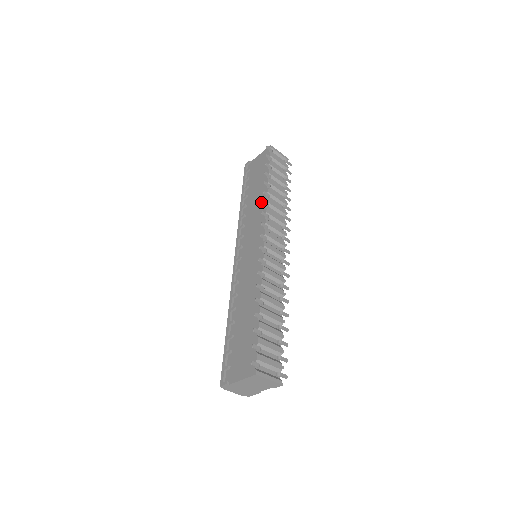
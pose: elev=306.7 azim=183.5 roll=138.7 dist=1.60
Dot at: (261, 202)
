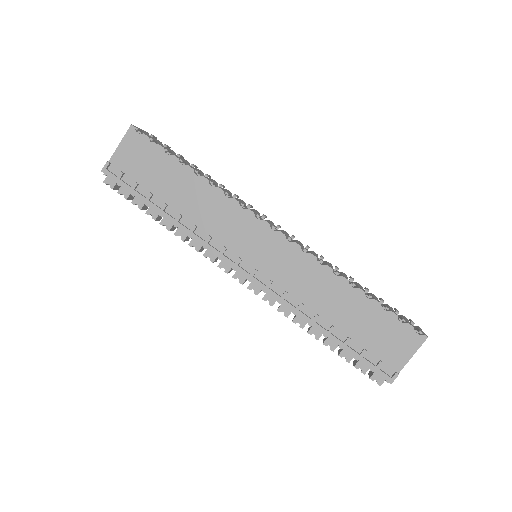
Dot at: (211, 196)
